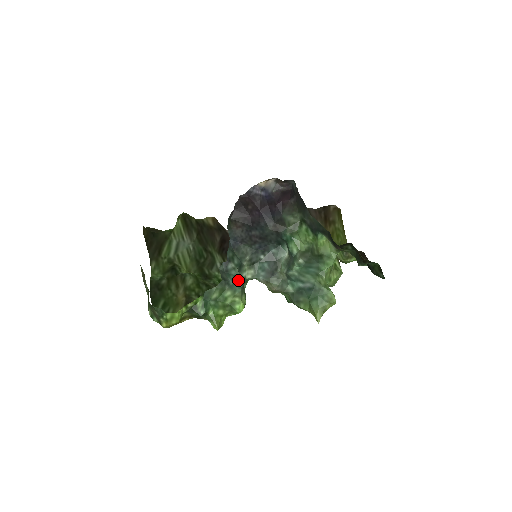
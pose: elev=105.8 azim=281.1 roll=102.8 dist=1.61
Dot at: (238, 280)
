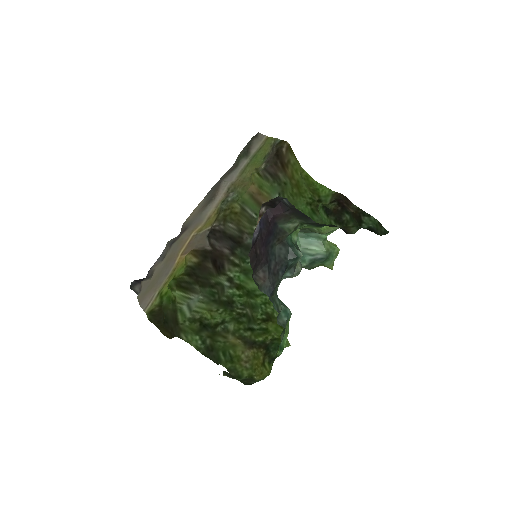
Dot at: (287, 311)
